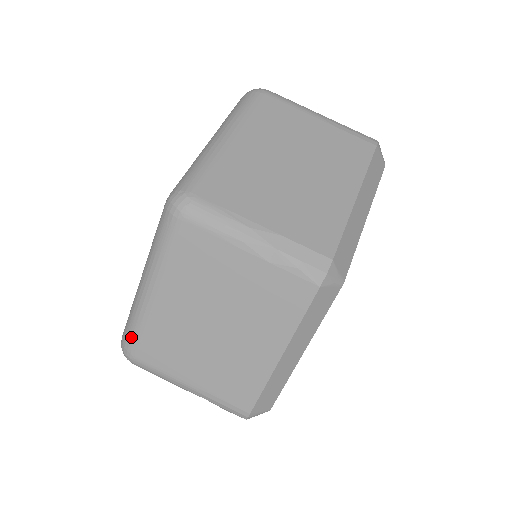
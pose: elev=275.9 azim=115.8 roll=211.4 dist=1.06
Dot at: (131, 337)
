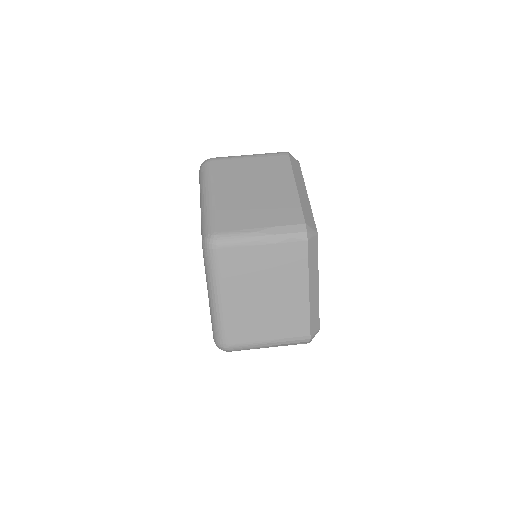
Dot at: (221, 334)
